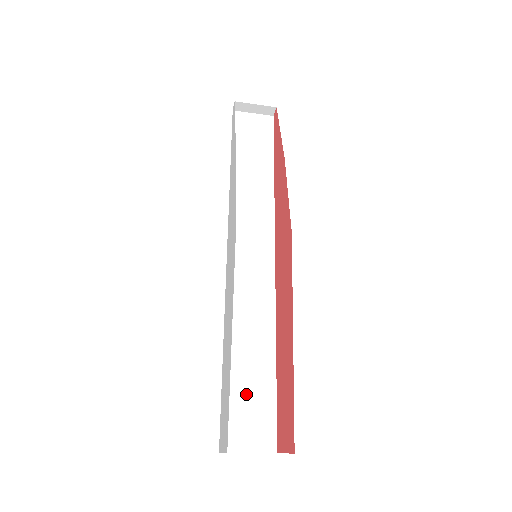
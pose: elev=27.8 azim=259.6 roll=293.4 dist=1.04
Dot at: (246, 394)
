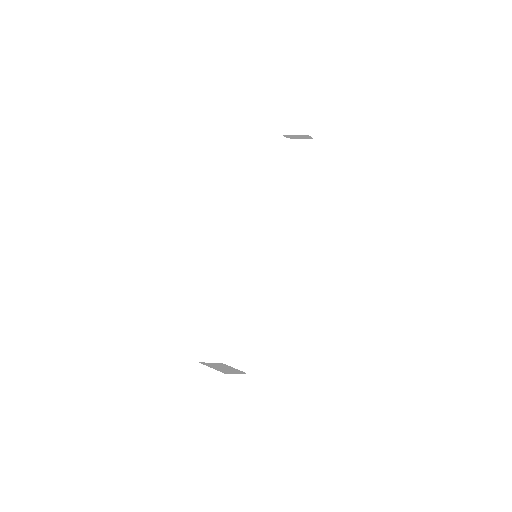
Dot at: (242, 337)
